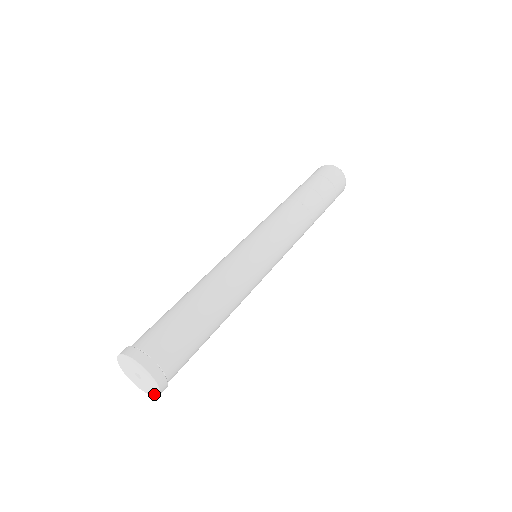
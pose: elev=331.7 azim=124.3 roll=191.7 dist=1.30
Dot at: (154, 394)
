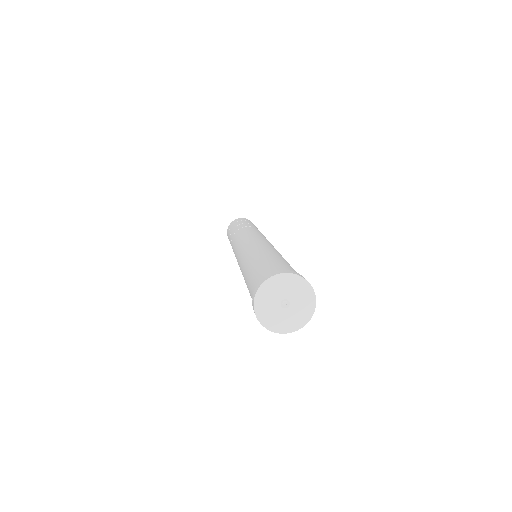
Dot at: (301, 324)
